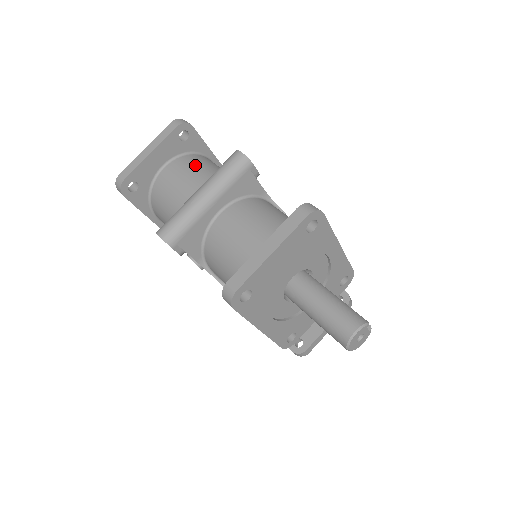
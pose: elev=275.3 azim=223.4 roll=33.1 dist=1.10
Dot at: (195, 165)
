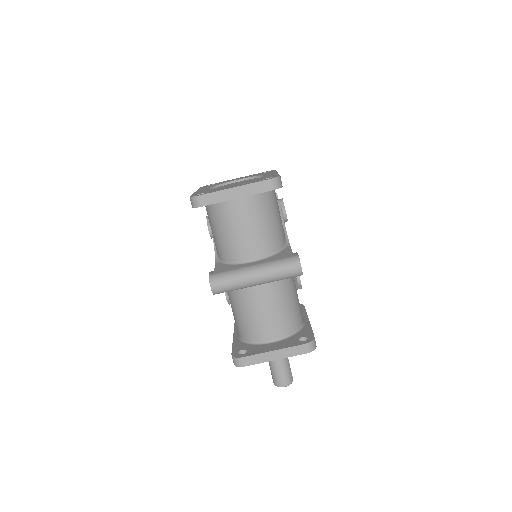
Dot at: (262, 214)
